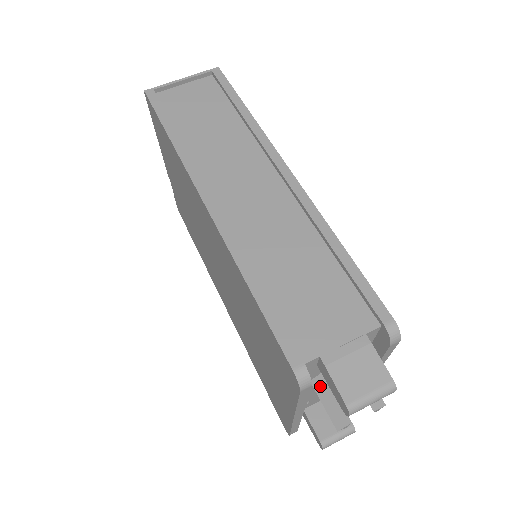
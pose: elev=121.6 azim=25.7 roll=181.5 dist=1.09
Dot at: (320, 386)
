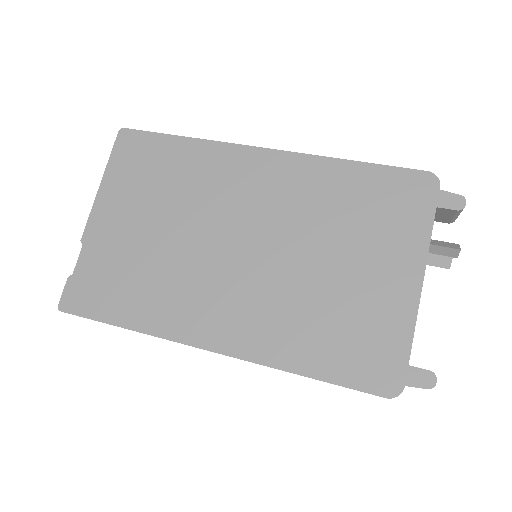
Dot at: occluded
